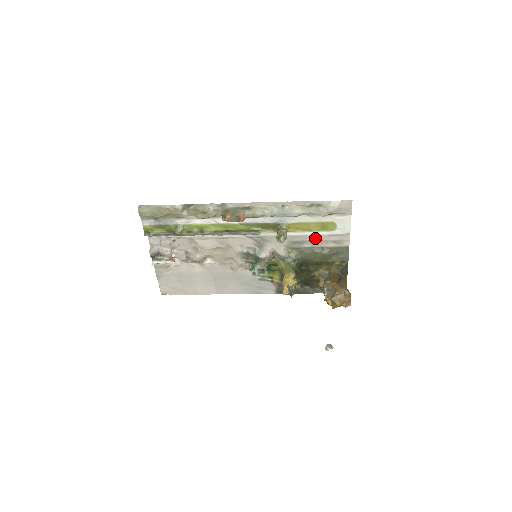
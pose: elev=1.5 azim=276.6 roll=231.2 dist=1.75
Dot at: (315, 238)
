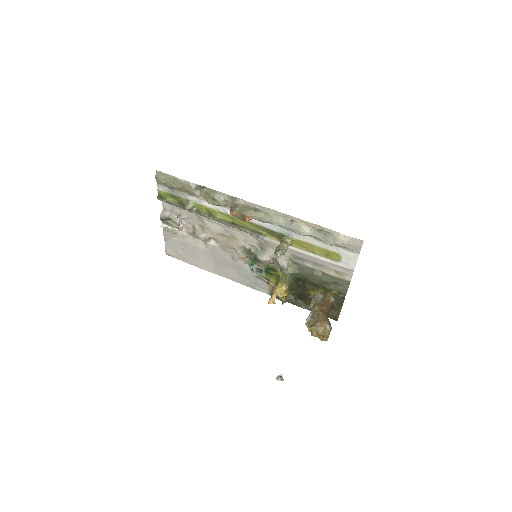
Dot at: (318, 261)
